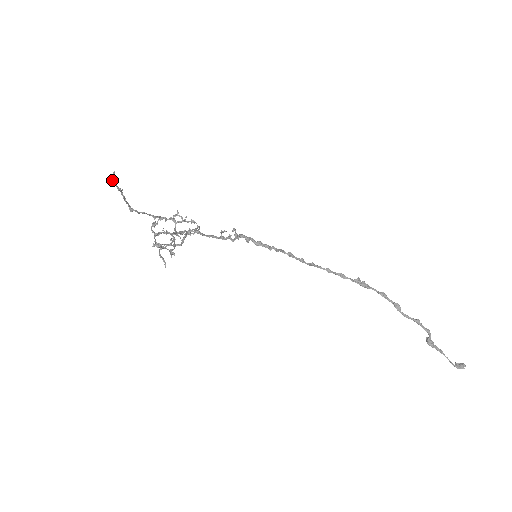
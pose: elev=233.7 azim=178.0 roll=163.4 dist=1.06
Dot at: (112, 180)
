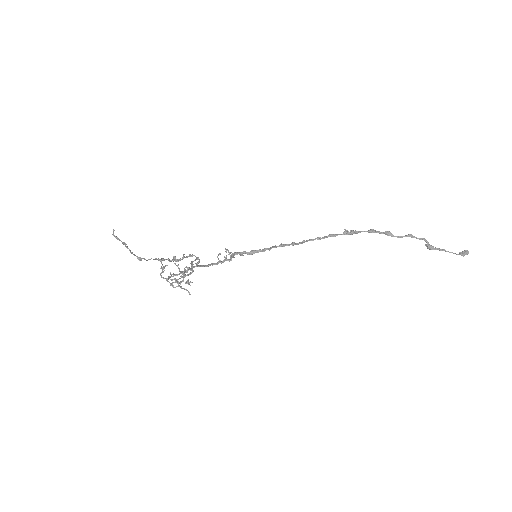
Dot at: (115, 237)
